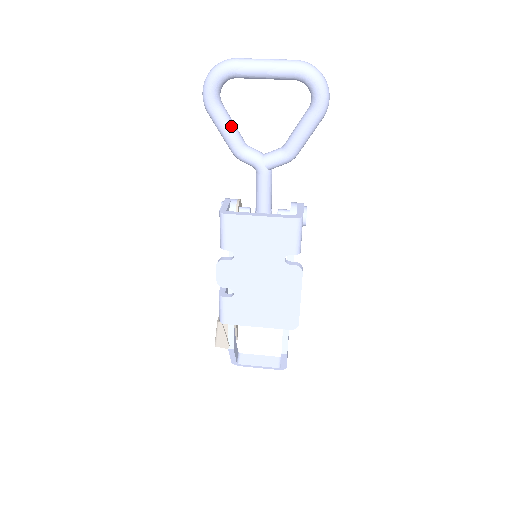
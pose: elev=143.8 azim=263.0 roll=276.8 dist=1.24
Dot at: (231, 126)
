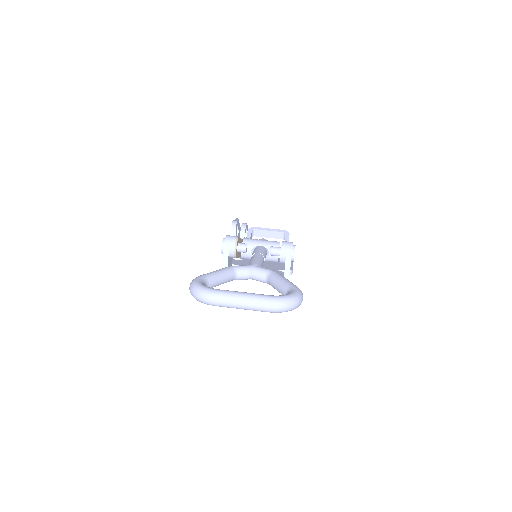
Dot at: (220, 284)
